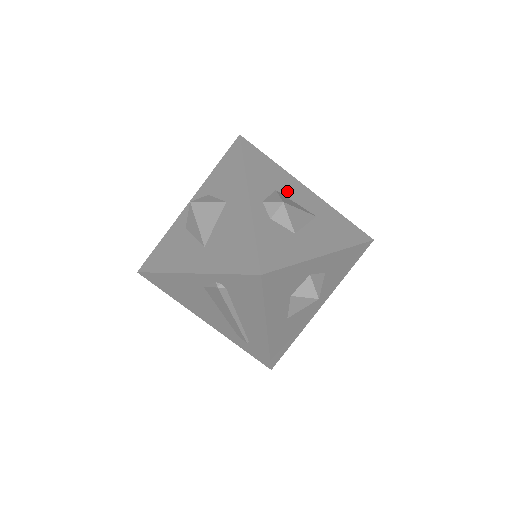
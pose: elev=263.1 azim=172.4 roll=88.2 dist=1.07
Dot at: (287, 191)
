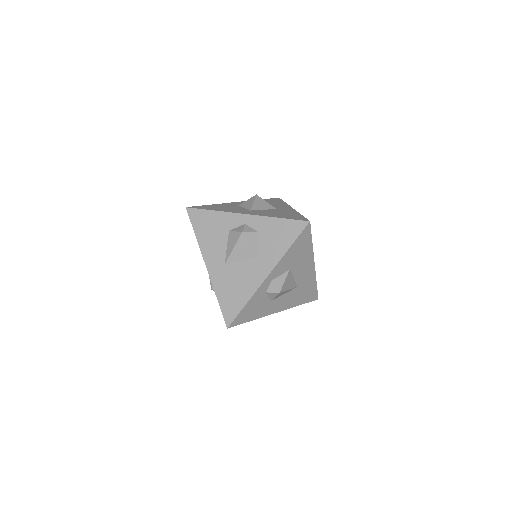
Dot at: (297, 269)
